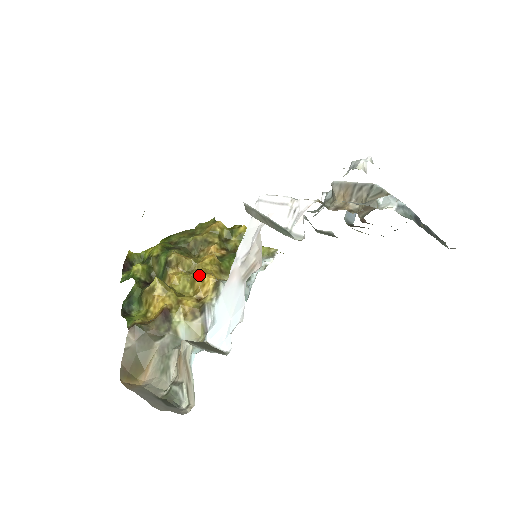
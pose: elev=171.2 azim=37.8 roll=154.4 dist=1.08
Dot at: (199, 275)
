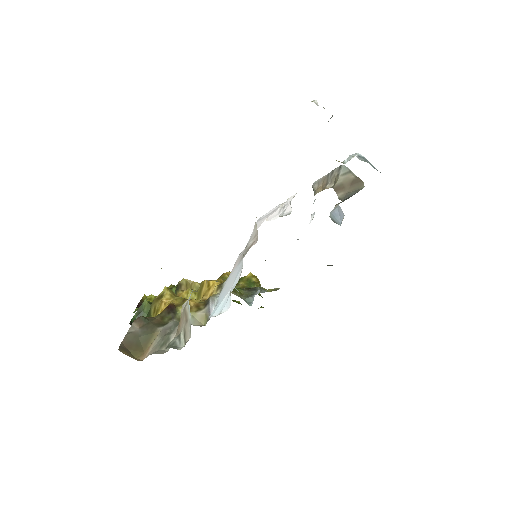
Dot at: (205, 282)
